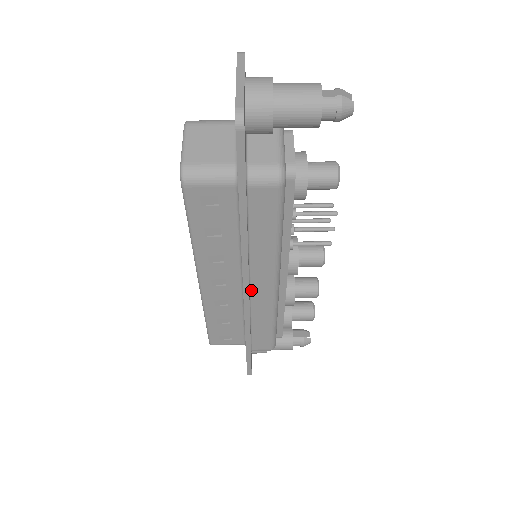
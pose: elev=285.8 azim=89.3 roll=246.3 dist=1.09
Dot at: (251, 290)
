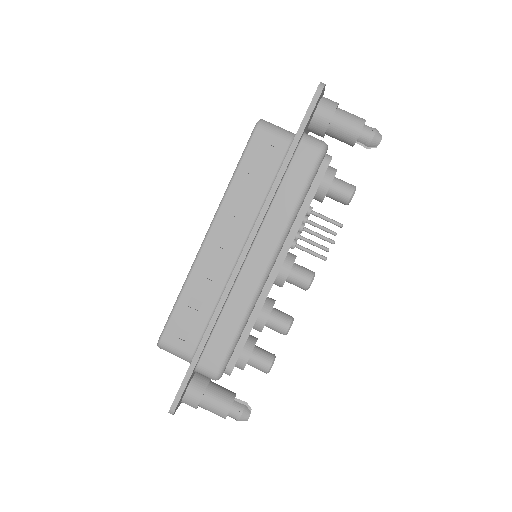
Dot at: (247, 260)
